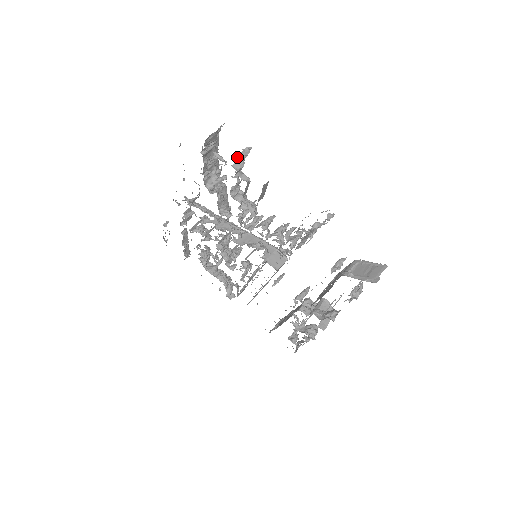
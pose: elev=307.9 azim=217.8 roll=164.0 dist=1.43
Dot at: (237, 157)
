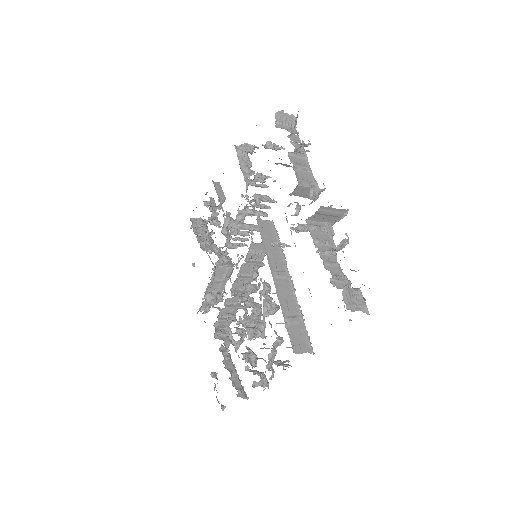
Dot at: occluded
